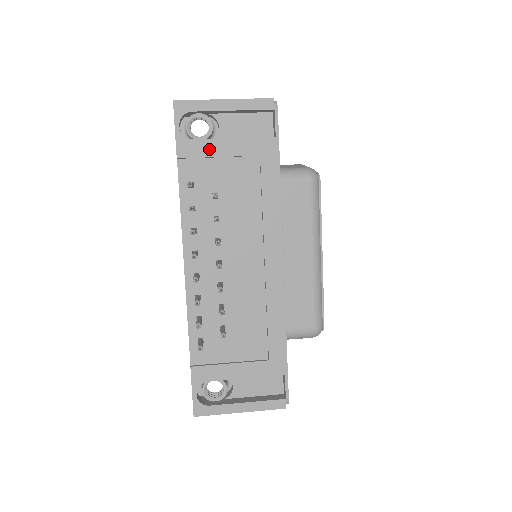
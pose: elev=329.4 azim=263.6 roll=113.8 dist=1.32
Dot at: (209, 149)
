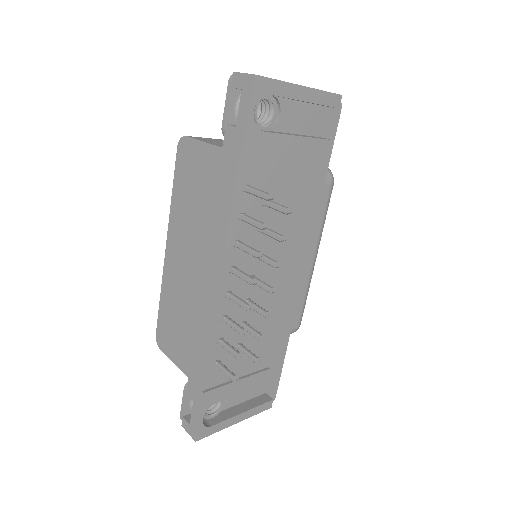
Dot at: (275, 146)
